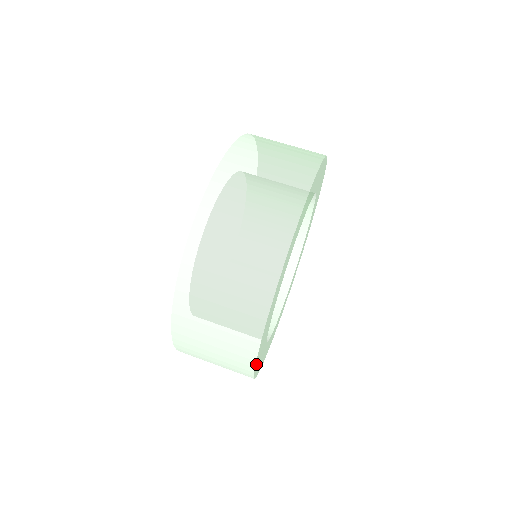
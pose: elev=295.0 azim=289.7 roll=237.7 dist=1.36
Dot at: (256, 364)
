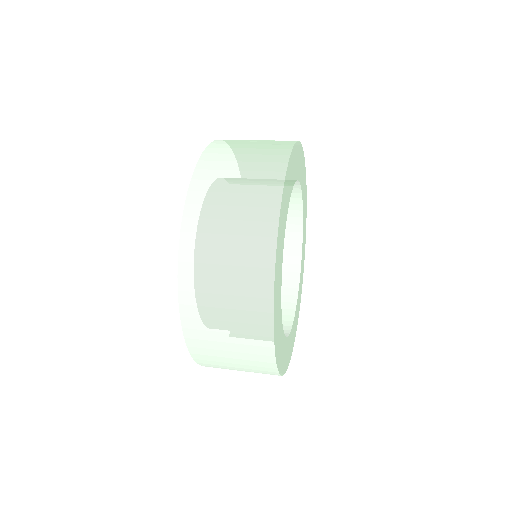
Dot at: (279, 230)
